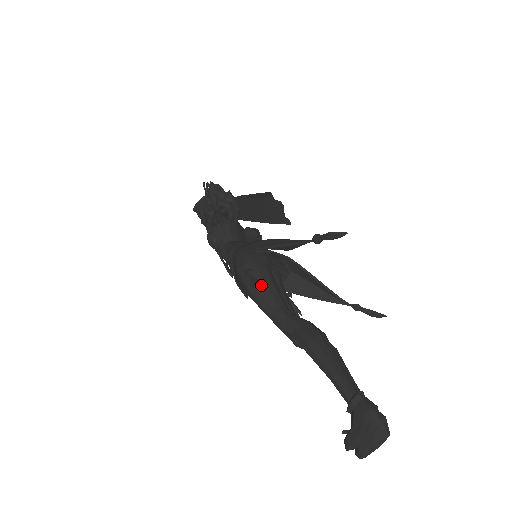
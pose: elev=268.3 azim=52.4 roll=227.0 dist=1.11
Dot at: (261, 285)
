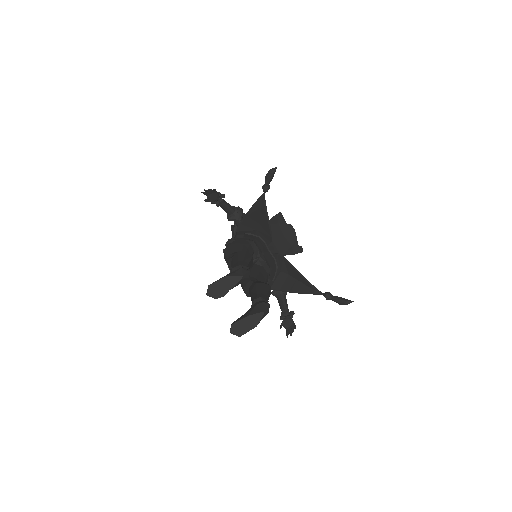
Dot at: (233, 245)
